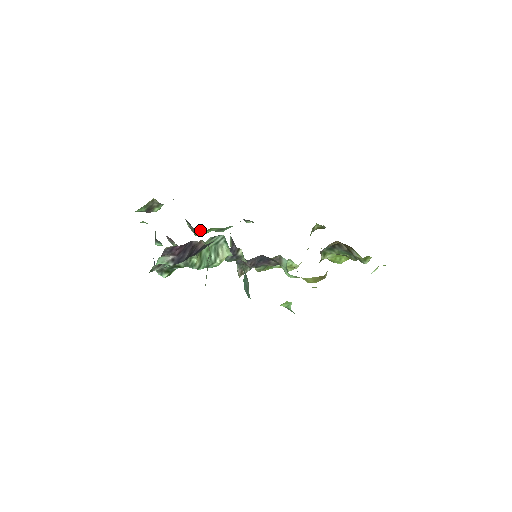
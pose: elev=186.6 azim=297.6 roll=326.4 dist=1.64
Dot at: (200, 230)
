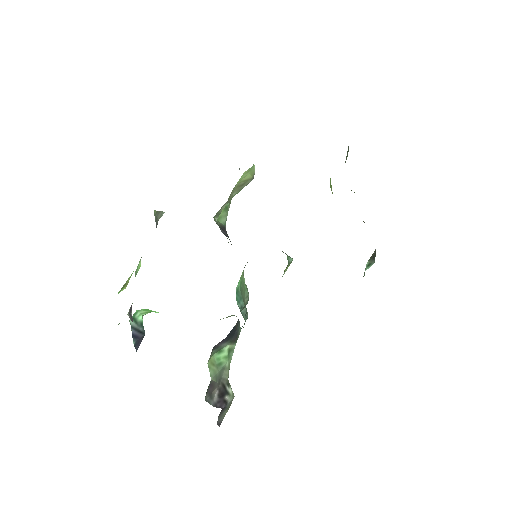
Dot at: occluded
